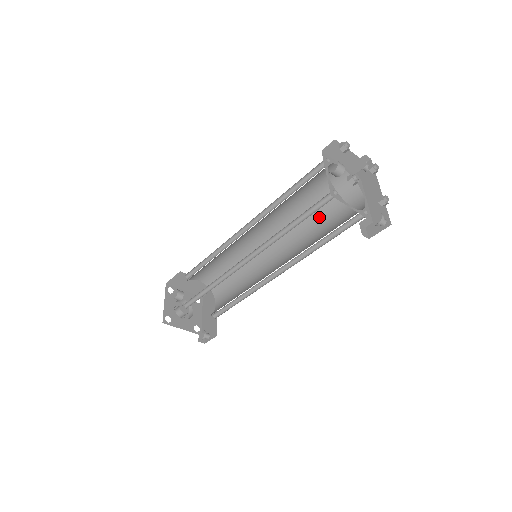
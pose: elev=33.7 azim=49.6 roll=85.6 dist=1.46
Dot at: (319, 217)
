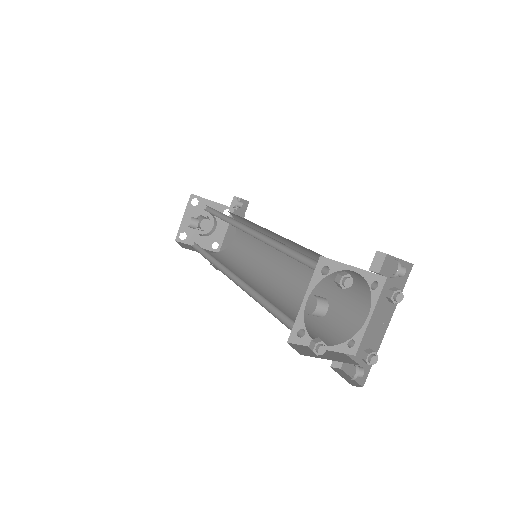
Dot at: occluded
